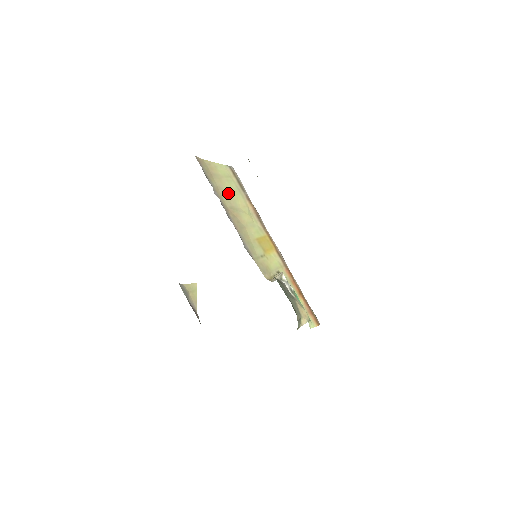
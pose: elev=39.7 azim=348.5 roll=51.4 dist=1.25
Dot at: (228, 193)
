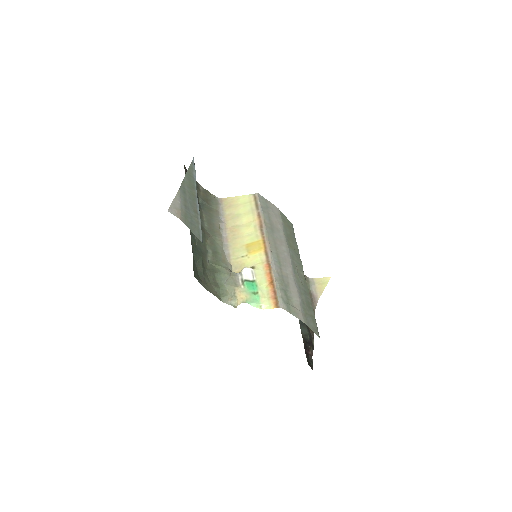
Dot at: (238, 216)
